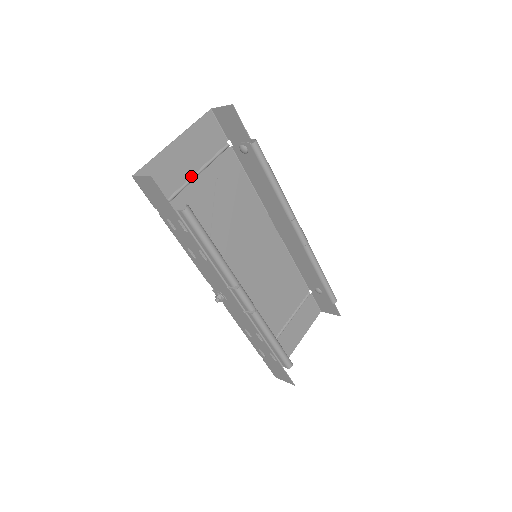
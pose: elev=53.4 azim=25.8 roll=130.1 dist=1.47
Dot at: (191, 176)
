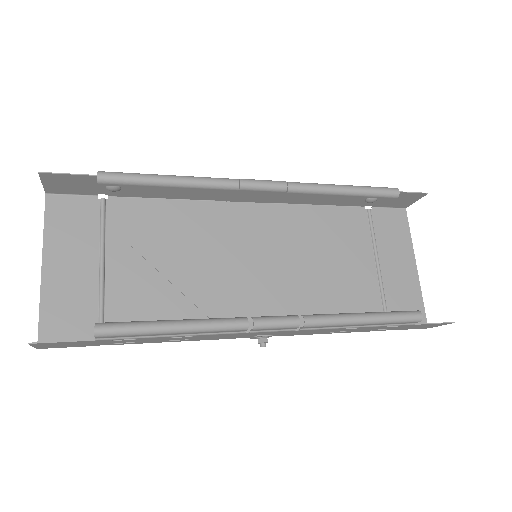
Dot at: (98, 273)
